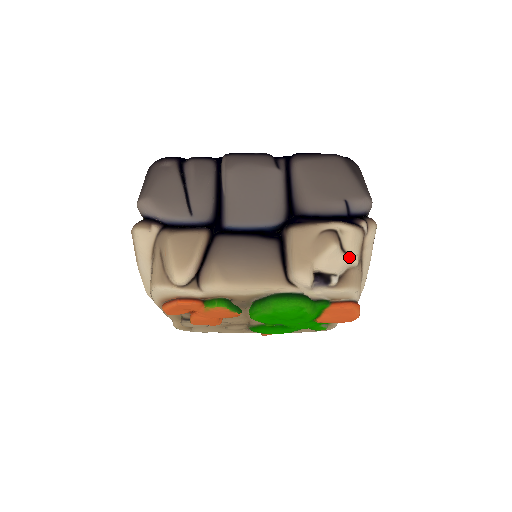
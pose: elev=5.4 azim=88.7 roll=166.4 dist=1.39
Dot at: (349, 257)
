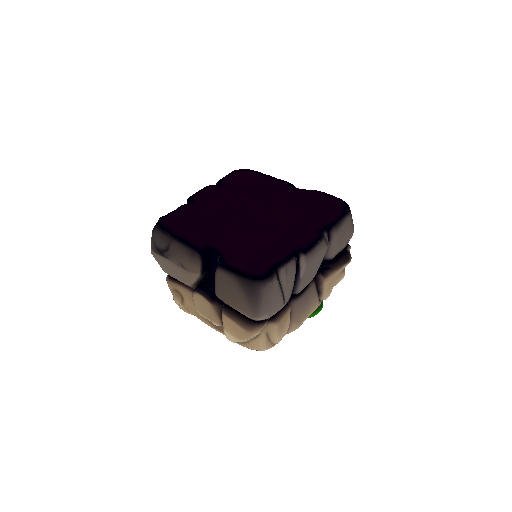
Dot at: occluded
